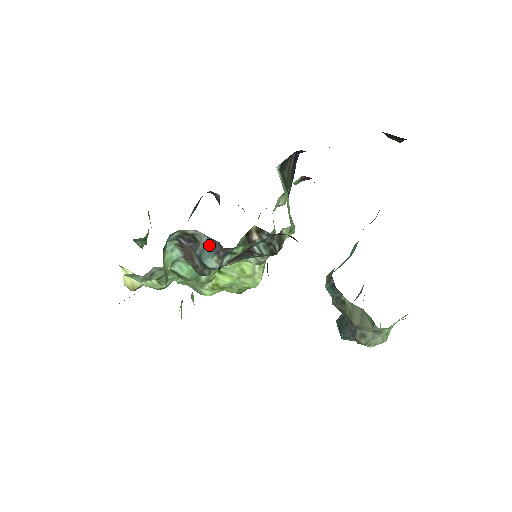
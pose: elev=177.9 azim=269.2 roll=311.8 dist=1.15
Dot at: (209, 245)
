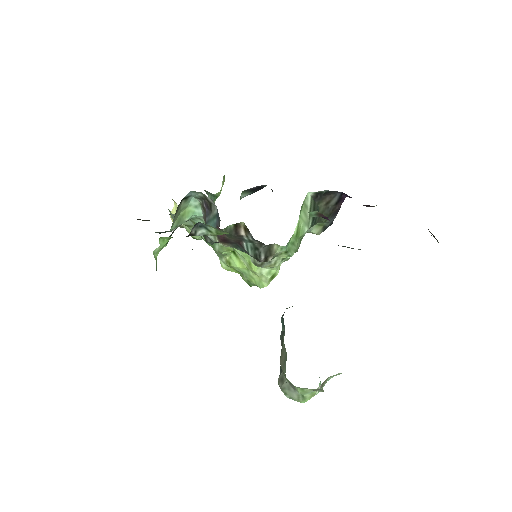
Dot at: (216, 218)
